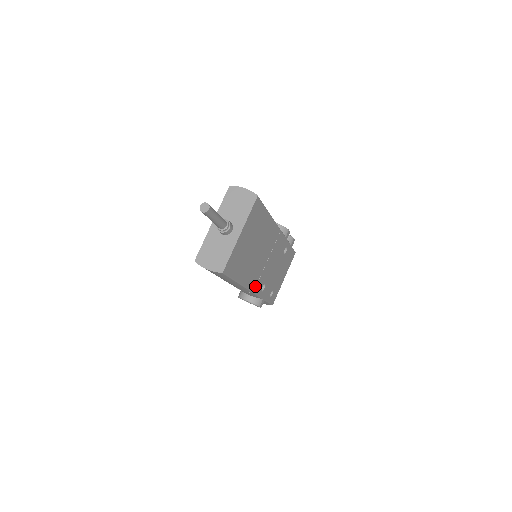
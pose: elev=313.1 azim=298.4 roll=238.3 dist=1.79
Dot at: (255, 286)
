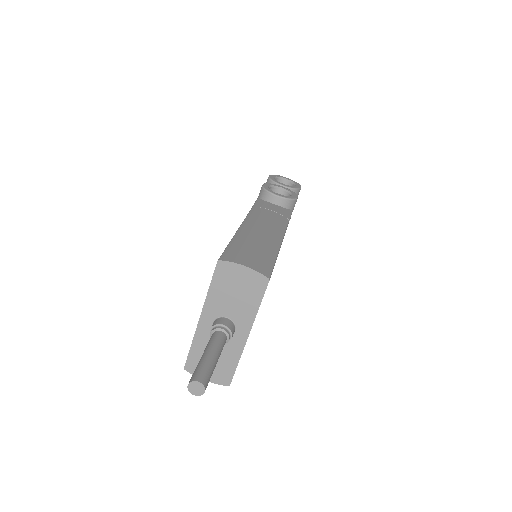
Dot at: occluded
